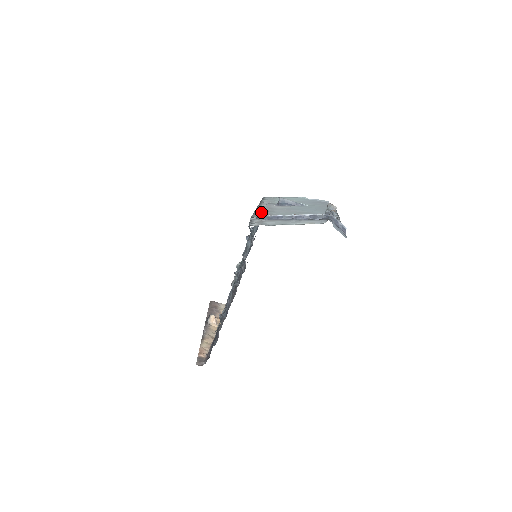
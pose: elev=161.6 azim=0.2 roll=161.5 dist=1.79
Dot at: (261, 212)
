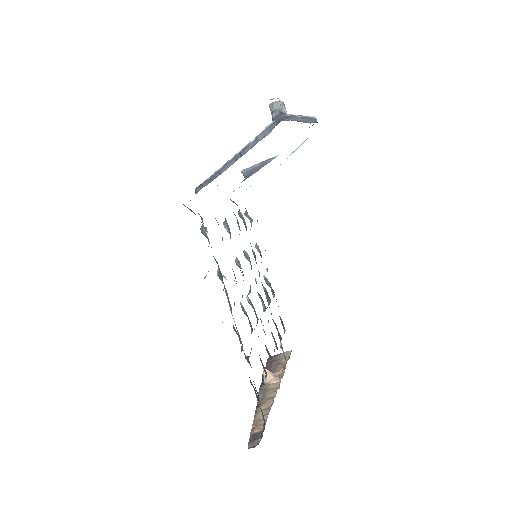
Dot at: occluded
